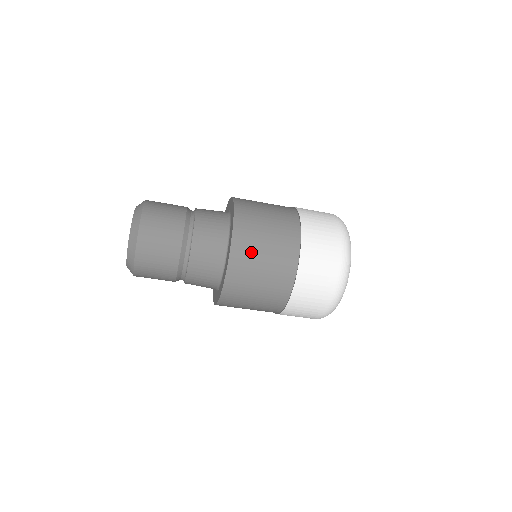
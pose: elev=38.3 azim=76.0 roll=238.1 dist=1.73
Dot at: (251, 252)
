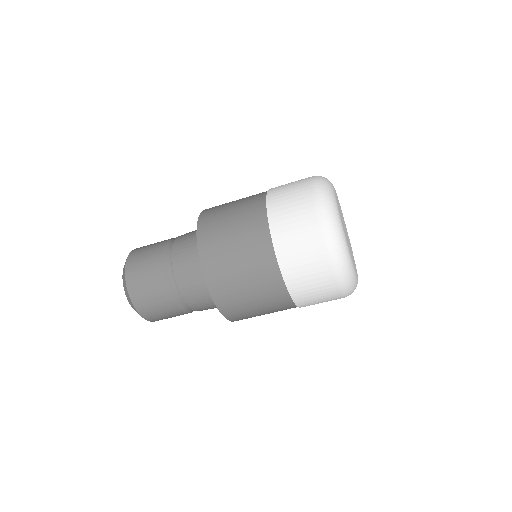
Dot at: (220, 206)
